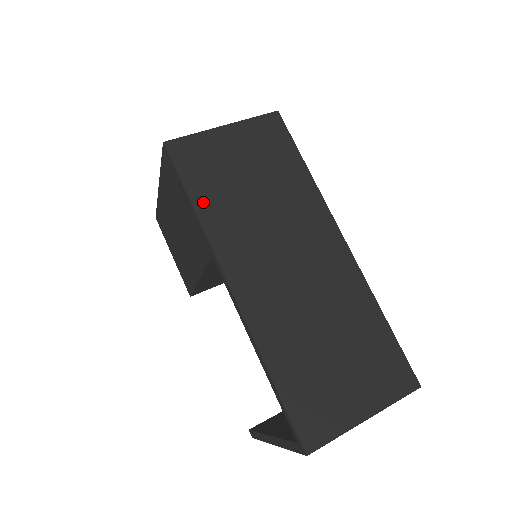
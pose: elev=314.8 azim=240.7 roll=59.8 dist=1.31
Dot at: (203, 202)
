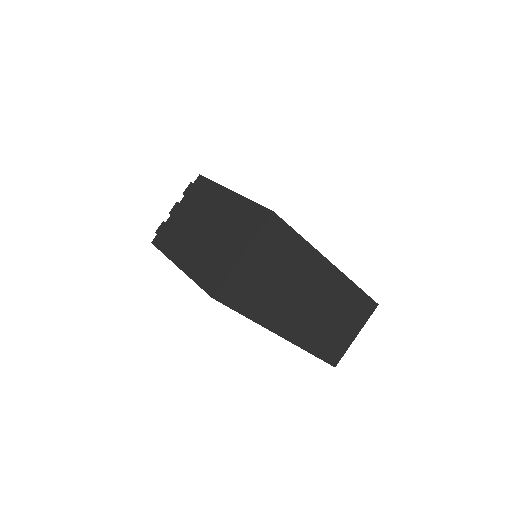
Dot at: (252, 311)
